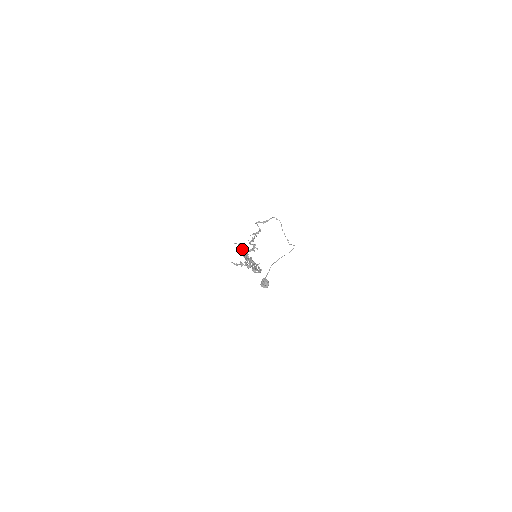
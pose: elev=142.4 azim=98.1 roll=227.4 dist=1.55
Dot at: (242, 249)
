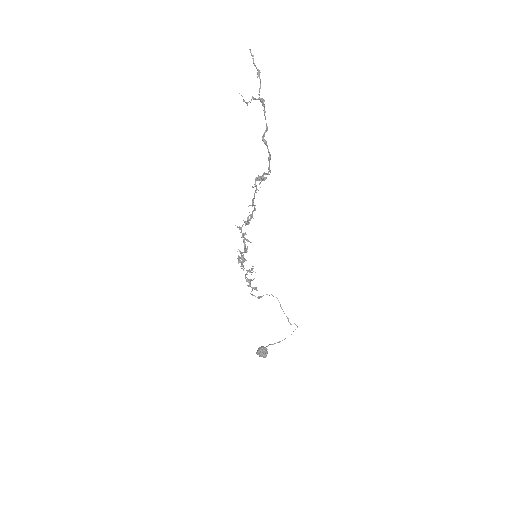
Dot at: (256, 67)
